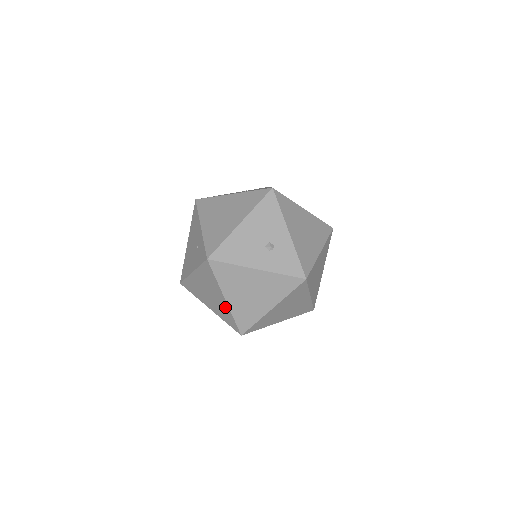
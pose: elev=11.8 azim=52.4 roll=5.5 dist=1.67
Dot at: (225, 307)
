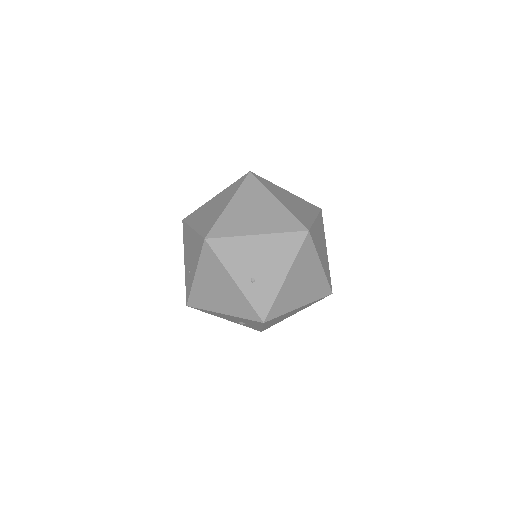
Dot at: occluded
